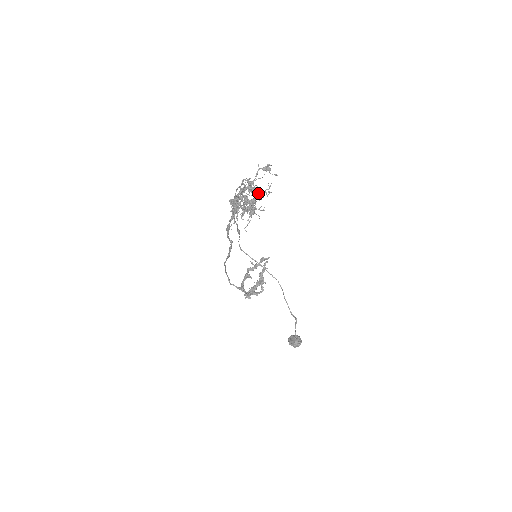
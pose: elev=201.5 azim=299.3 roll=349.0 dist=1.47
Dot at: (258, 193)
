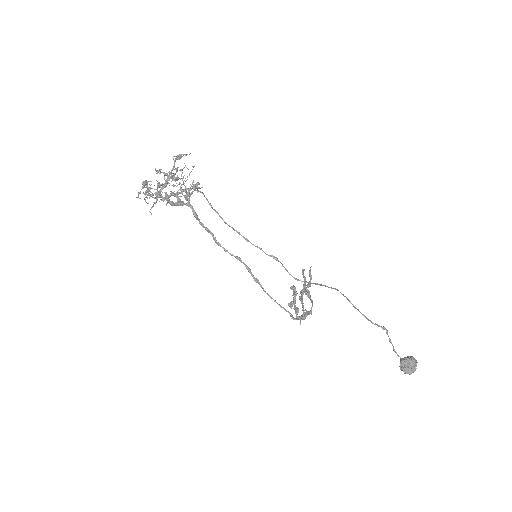
Dot at: (172, 177)
